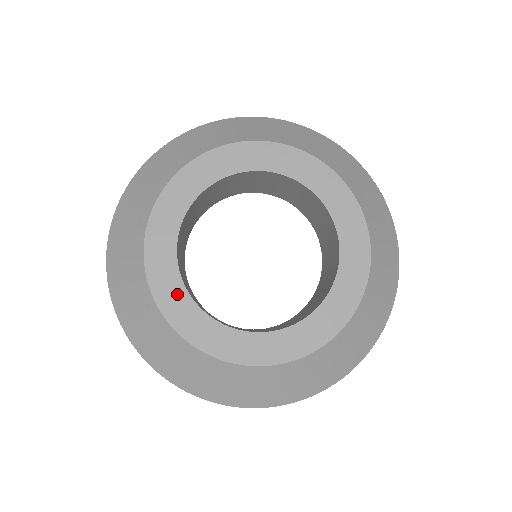
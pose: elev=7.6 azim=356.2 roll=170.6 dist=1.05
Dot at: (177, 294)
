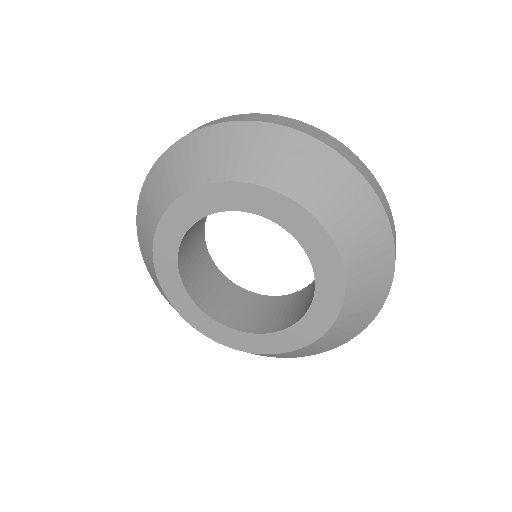
Dot at: (185, 301)
